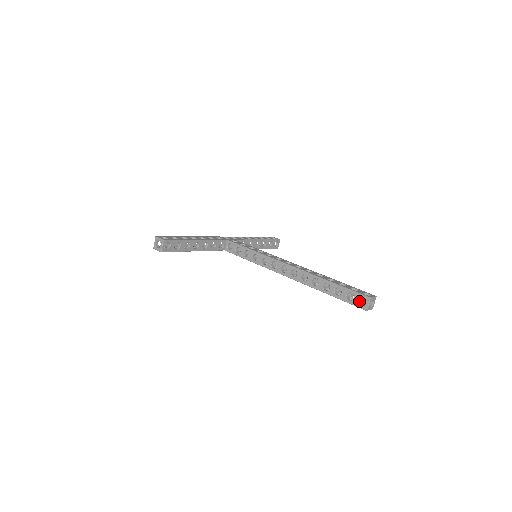
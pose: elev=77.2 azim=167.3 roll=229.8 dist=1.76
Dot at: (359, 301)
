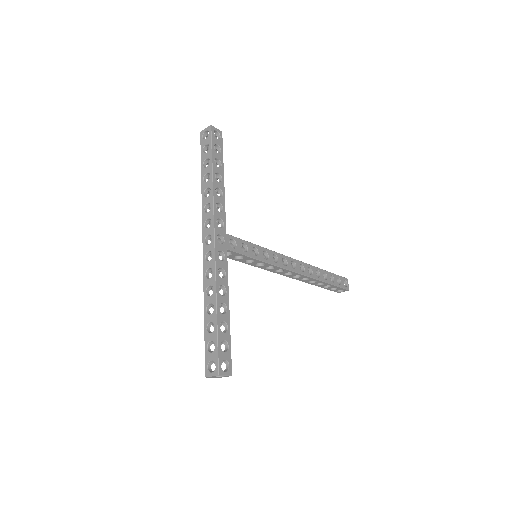
Dot at: (338, 289)
